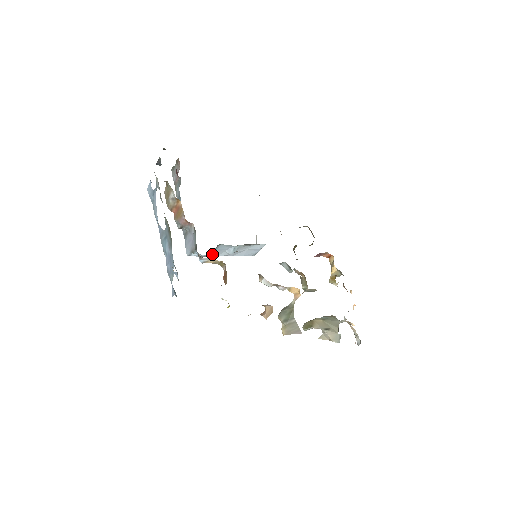
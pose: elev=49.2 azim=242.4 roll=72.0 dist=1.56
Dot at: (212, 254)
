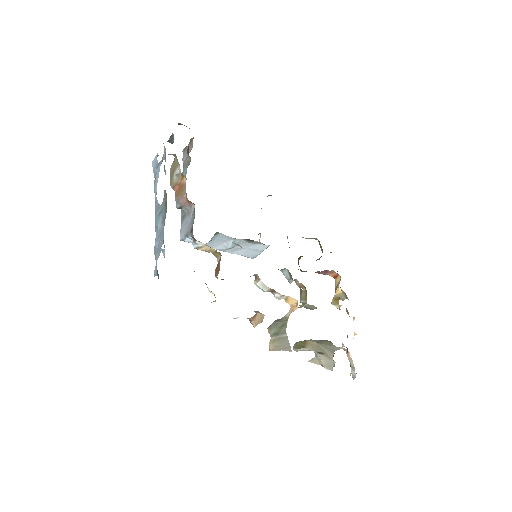
Dot at: (208, 244)
